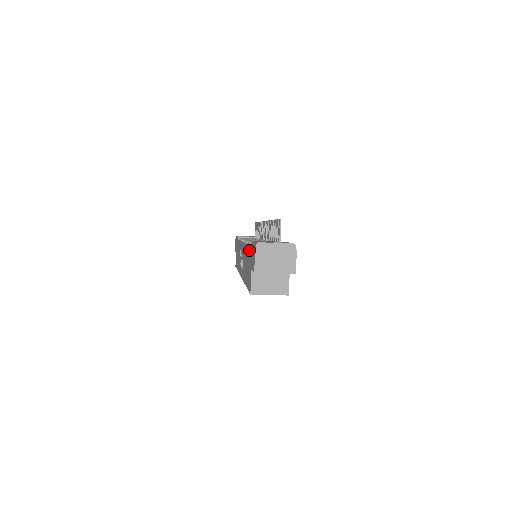
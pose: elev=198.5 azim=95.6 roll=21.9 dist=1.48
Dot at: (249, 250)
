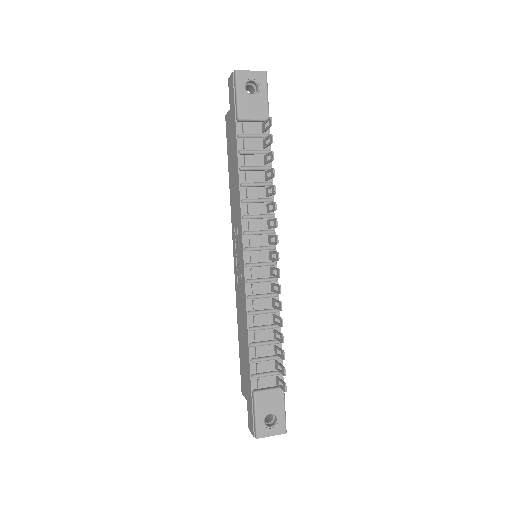
Dot at: (249, 379)
